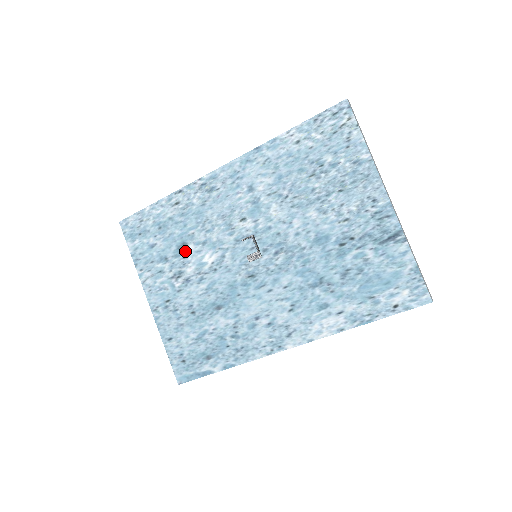
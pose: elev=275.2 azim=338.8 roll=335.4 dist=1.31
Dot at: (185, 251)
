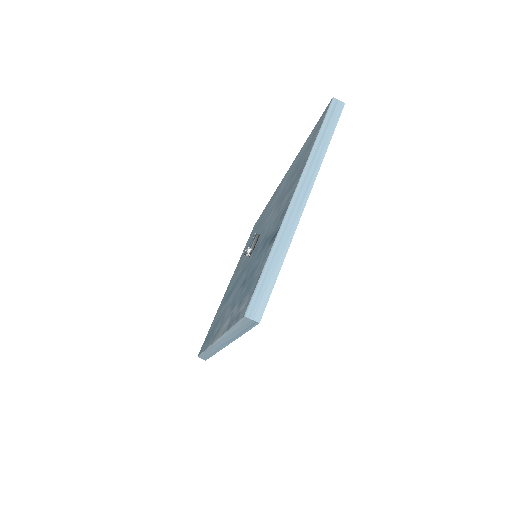
Dot at: occluded
